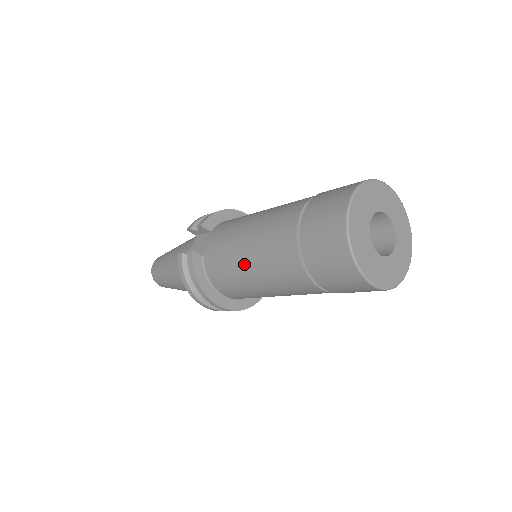
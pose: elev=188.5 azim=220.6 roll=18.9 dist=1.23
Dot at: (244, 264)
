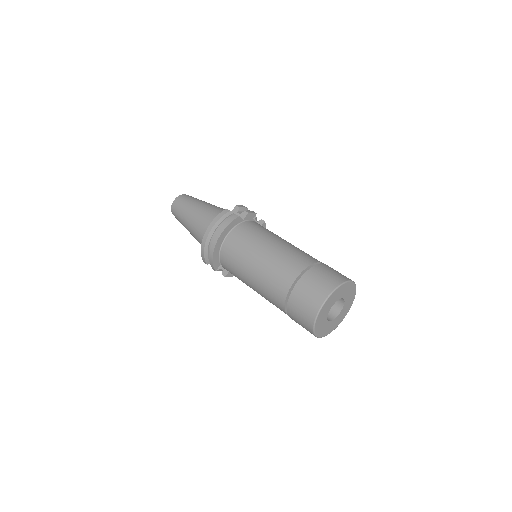
Dot at: occluded
